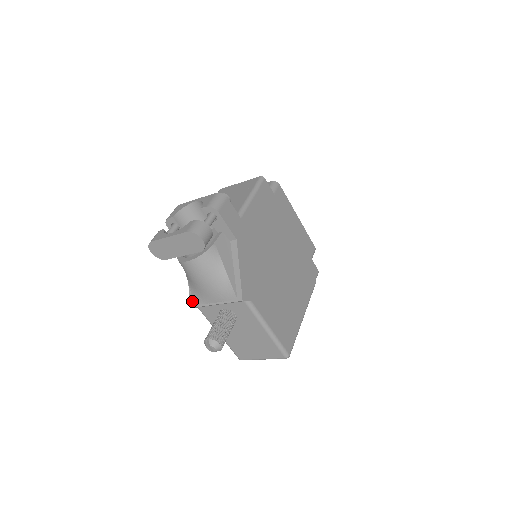
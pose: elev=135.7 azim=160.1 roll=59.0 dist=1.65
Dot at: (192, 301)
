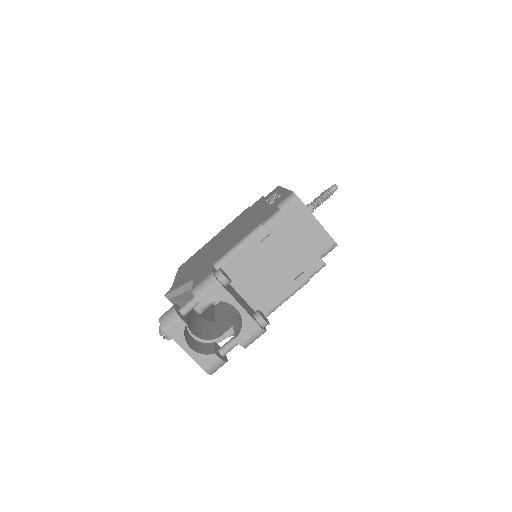
Dot at: (169, 297)
